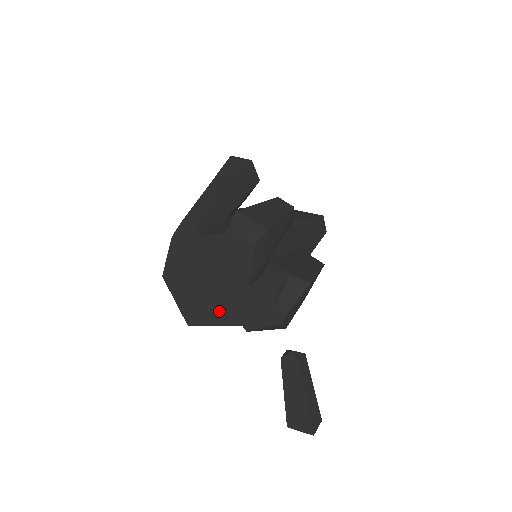
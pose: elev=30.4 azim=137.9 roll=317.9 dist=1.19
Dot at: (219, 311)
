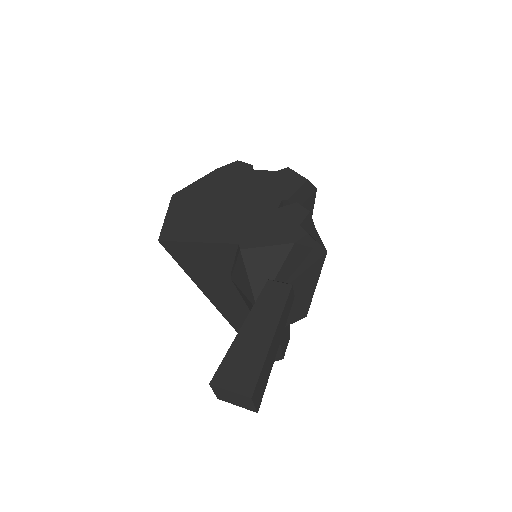
Dot at: (219, 228)
